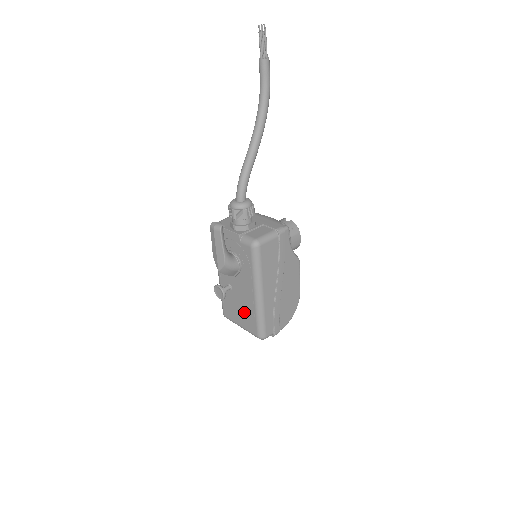
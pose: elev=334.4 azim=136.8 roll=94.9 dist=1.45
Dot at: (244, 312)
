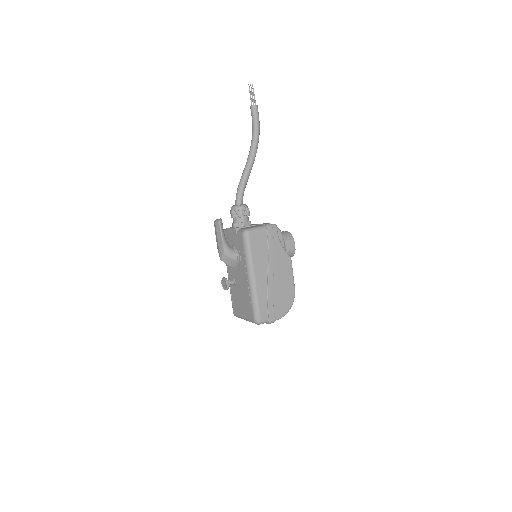
Dot at: (244, 301)
